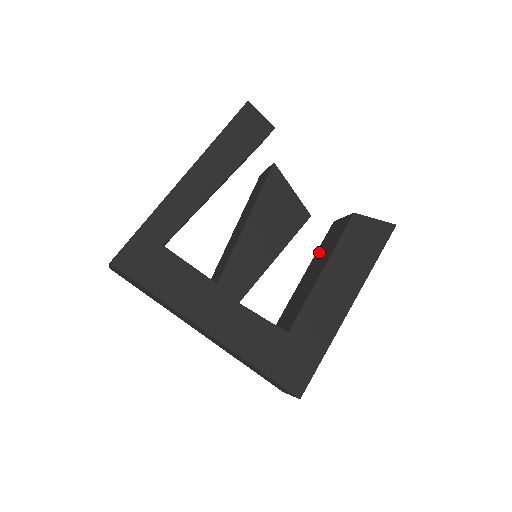
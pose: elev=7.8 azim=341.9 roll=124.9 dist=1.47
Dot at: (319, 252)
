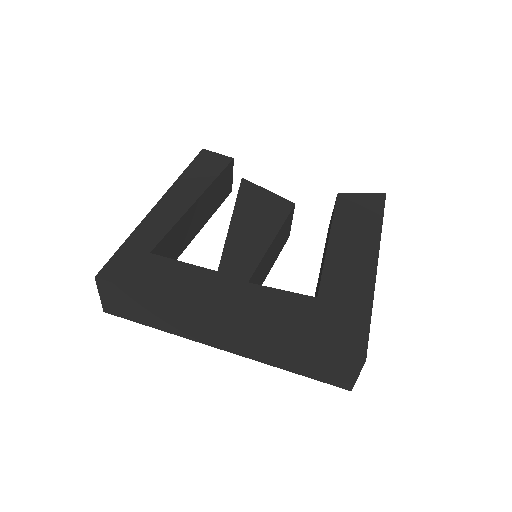
Dot at: occluded
